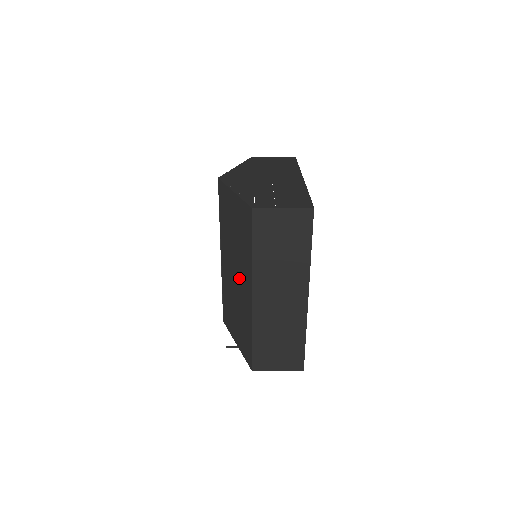
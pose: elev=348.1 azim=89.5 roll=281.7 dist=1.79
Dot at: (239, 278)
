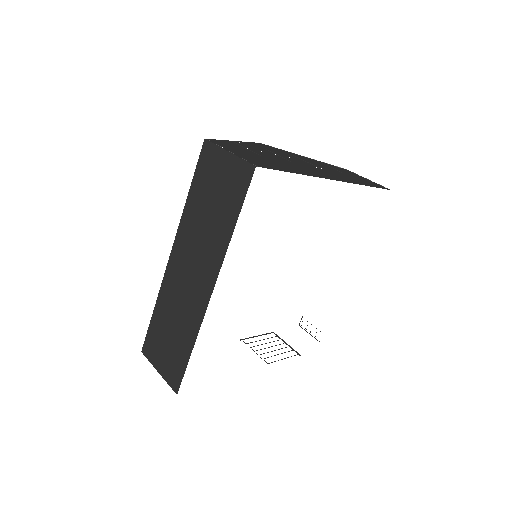
Dot at: occluded
